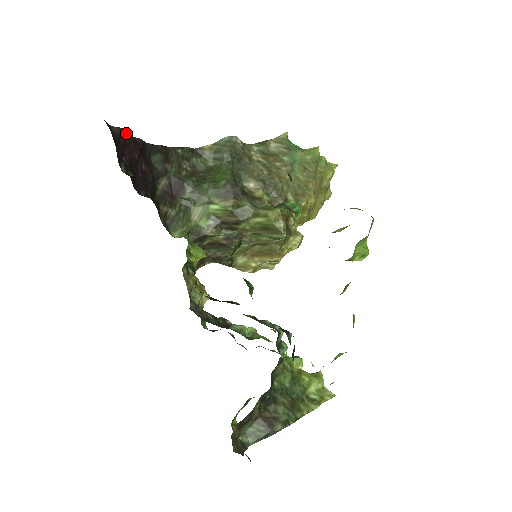
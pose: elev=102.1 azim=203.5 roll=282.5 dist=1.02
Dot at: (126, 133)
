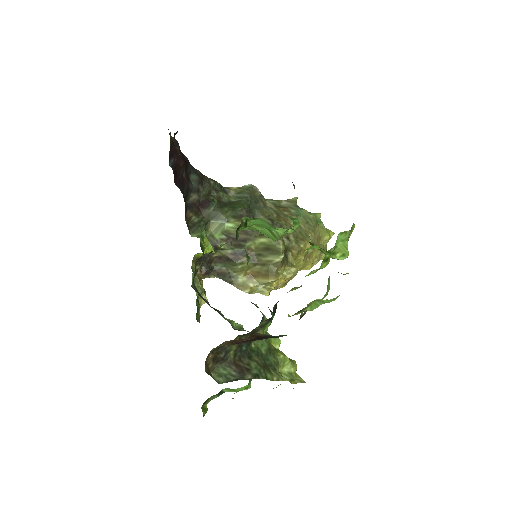
Dot at: (179, 146)
